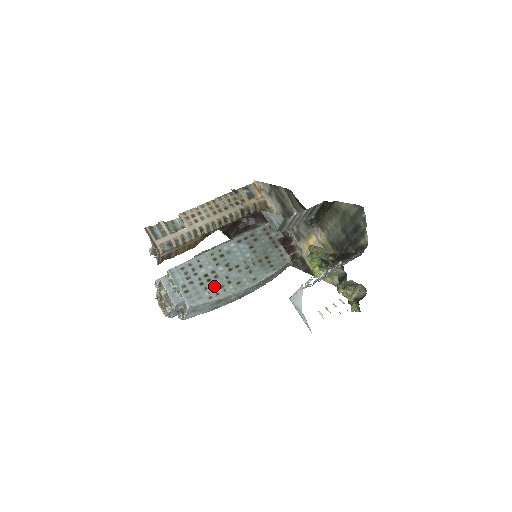
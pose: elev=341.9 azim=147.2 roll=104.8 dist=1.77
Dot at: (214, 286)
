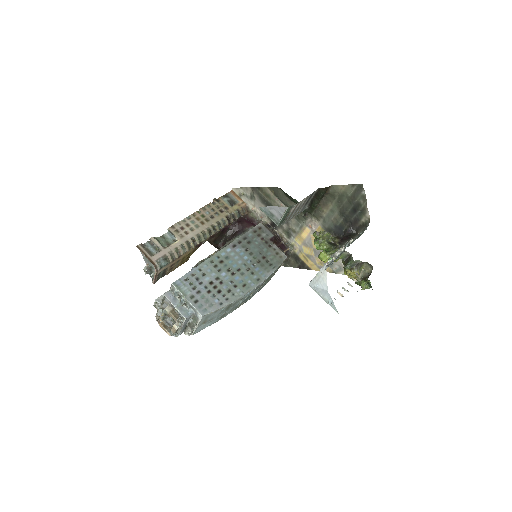
Dot at: (222, 292)
